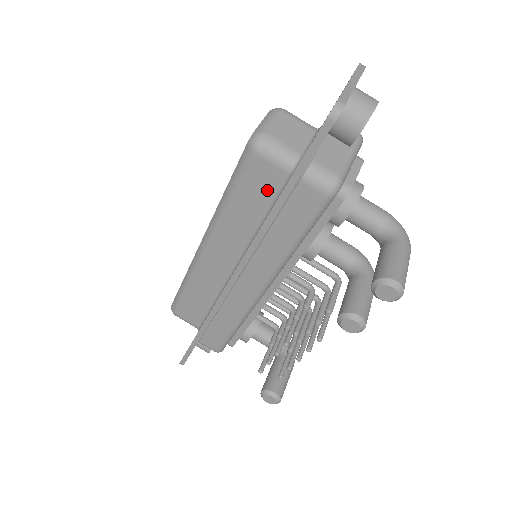
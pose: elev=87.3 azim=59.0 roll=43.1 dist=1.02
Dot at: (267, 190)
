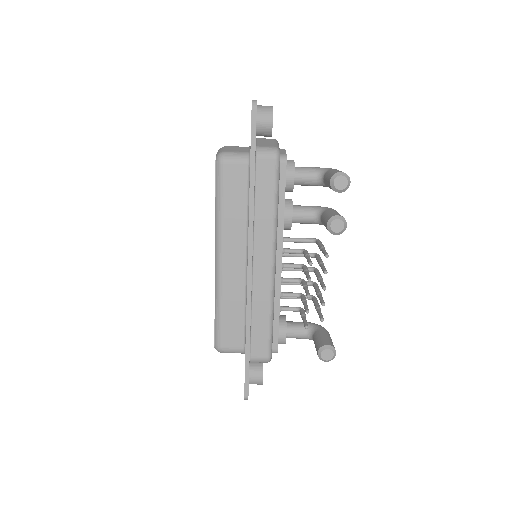
Dot at: (241, 183)
